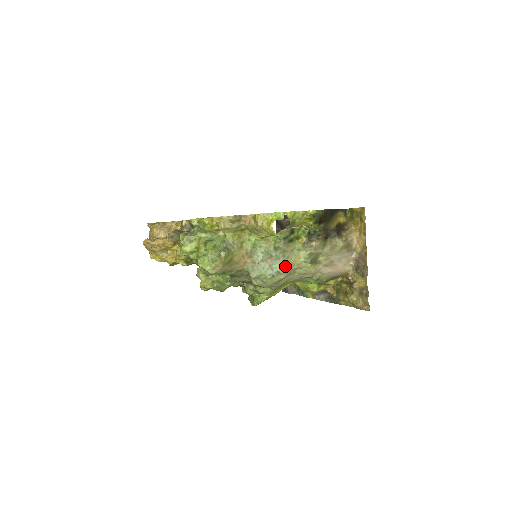
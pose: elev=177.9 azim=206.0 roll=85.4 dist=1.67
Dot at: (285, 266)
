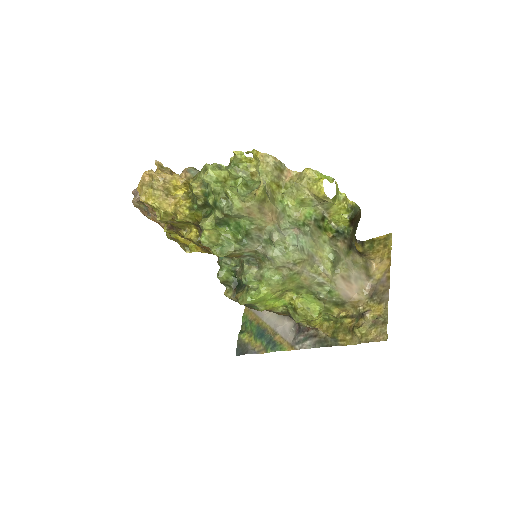
Dot at: (310, 247)
